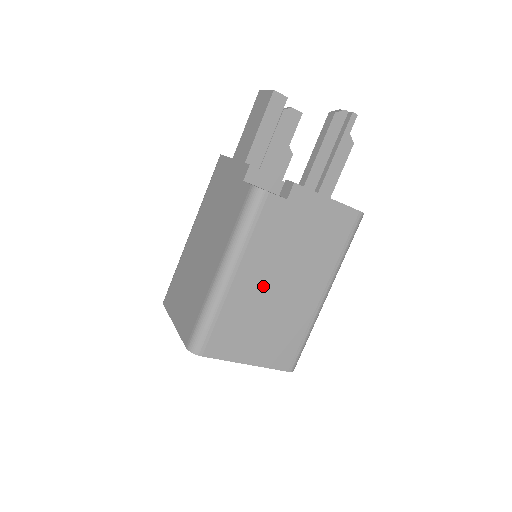
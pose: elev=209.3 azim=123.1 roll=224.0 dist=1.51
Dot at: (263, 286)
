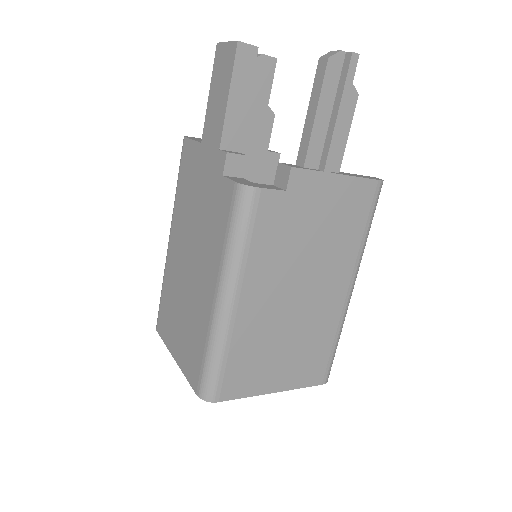
Dot at: (275, 303)
